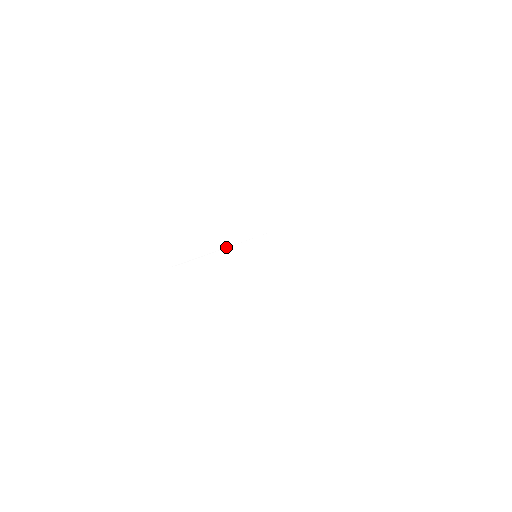
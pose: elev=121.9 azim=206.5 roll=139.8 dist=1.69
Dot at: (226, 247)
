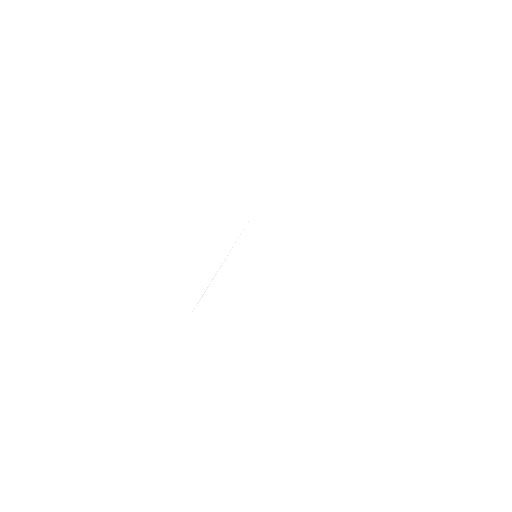
Dot at: occluded
